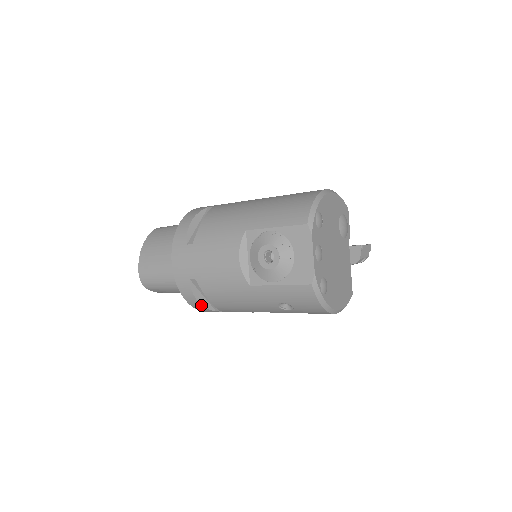
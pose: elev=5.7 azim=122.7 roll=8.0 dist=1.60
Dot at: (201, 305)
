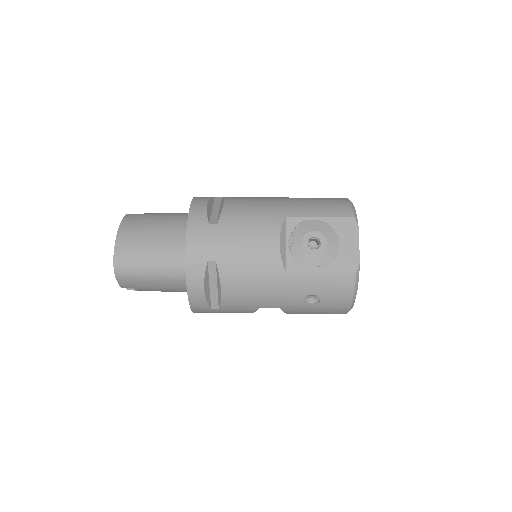
Dot at: (204, 297)
